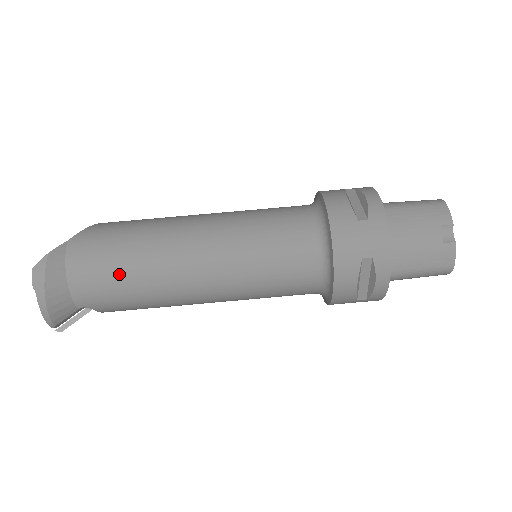
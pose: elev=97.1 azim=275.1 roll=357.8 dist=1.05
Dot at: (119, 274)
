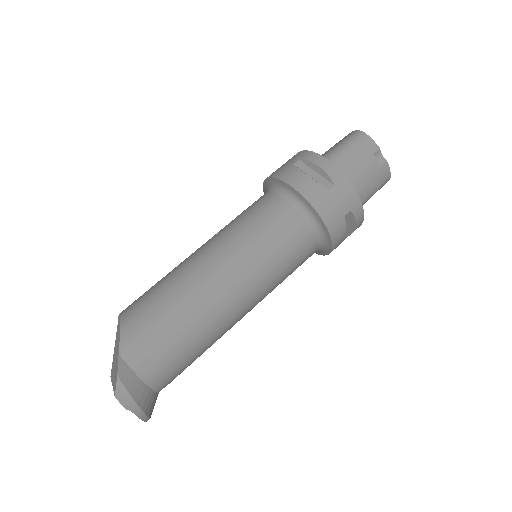
Dot at: (182, 348)
